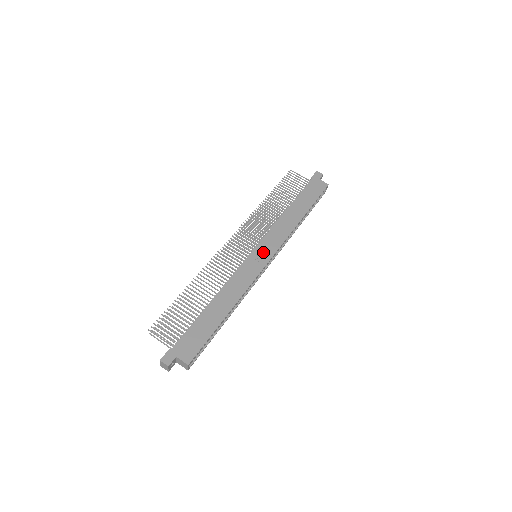
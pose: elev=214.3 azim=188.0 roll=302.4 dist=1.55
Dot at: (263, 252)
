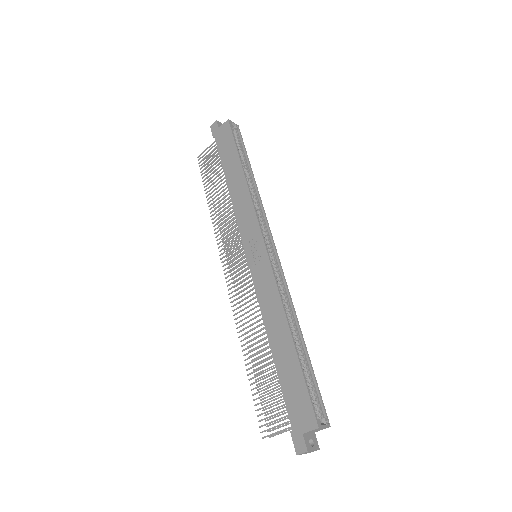
Dot at: (253, 247)
